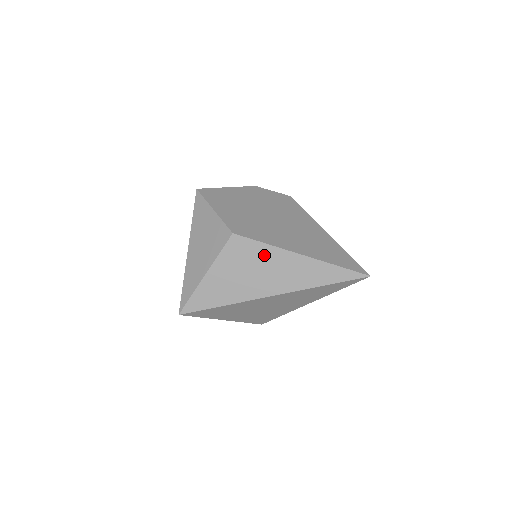
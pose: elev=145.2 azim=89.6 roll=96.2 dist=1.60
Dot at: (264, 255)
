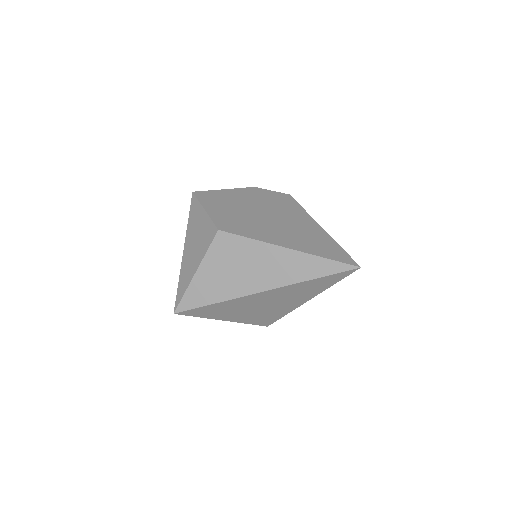
Dot at: (250, 250)
